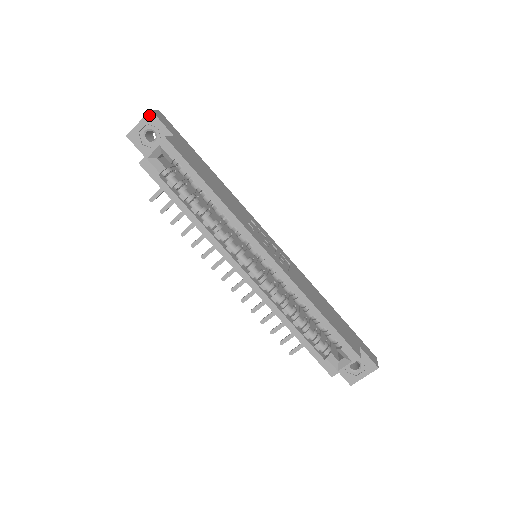
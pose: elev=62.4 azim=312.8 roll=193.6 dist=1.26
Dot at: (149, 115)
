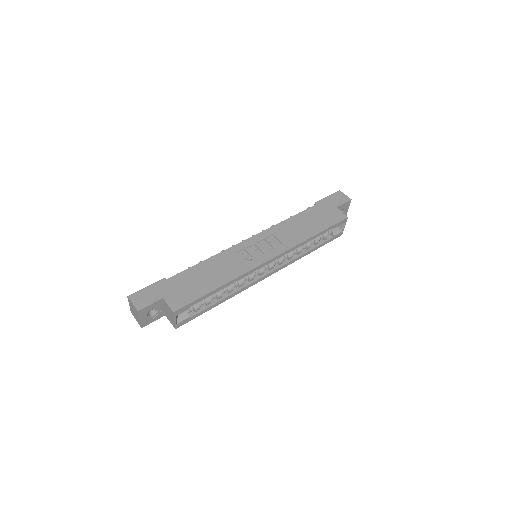
Dot at: (140, 313)
